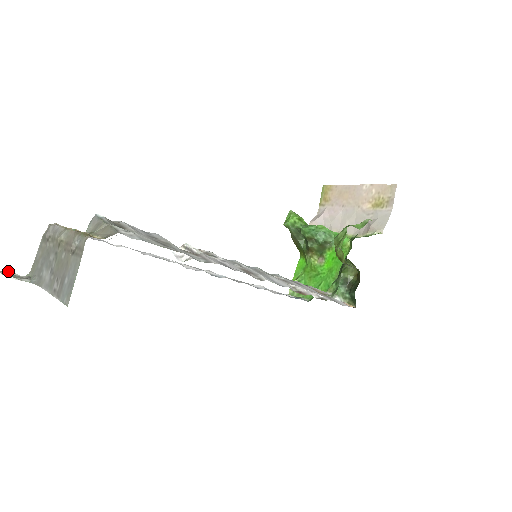
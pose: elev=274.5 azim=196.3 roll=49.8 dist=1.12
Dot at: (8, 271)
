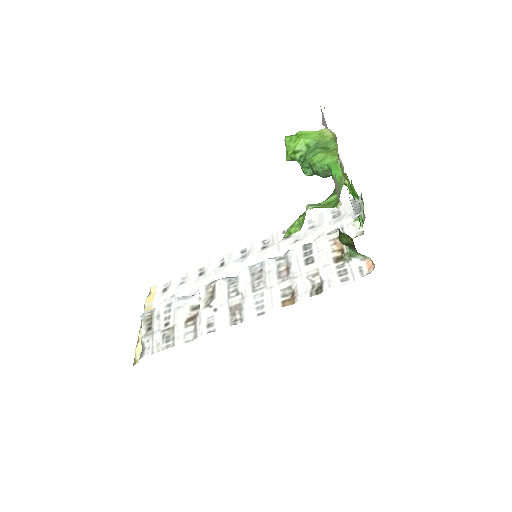
Dot at: occluded
